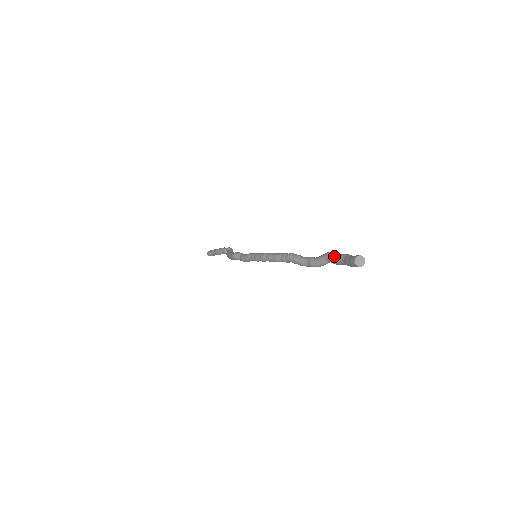
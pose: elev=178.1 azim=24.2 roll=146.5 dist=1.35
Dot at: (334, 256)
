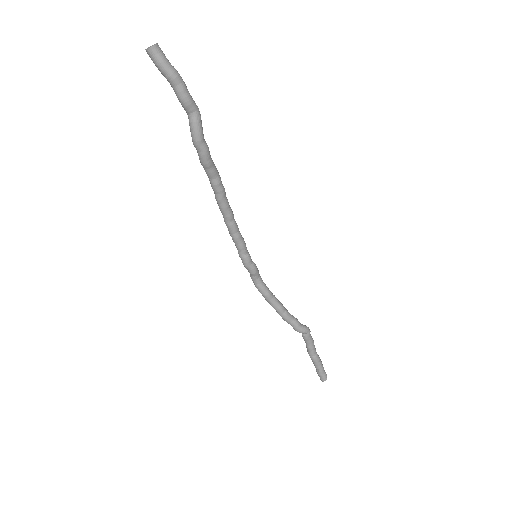
Dot at: occluded
